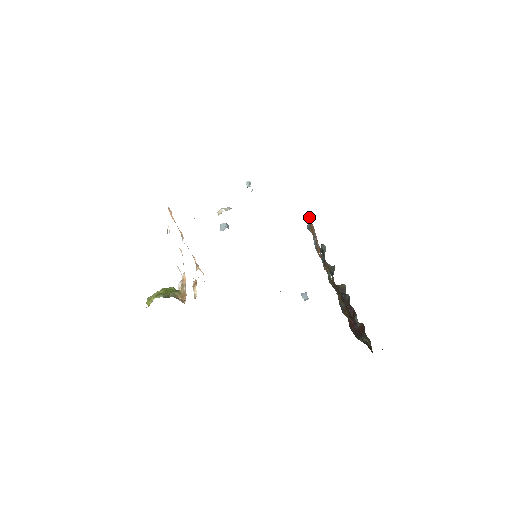
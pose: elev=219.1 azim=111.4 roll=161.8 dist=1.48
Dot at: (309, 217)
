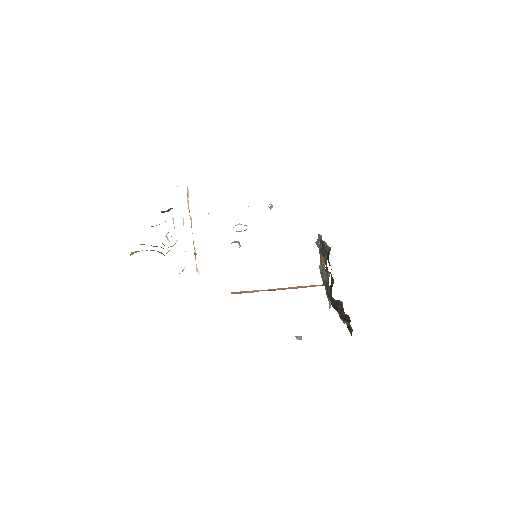
Dot at: occluded
